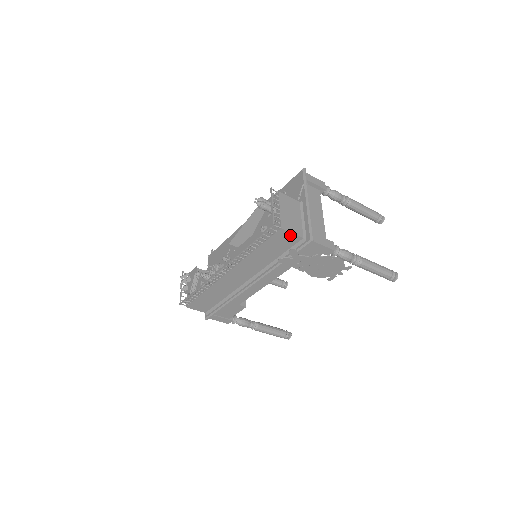
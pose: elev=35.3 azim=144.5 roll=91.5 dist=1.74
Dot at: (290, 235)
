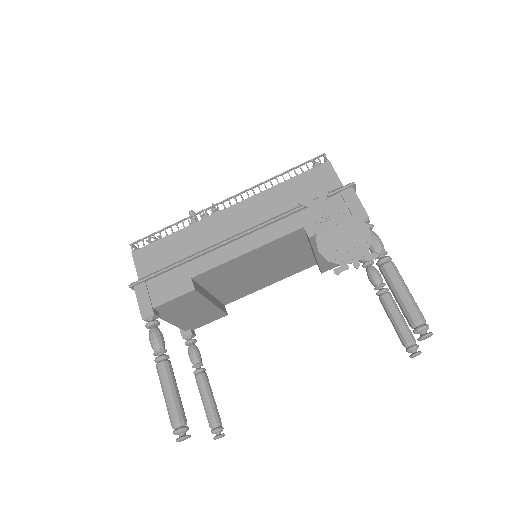
Dot at: (332, 175)
